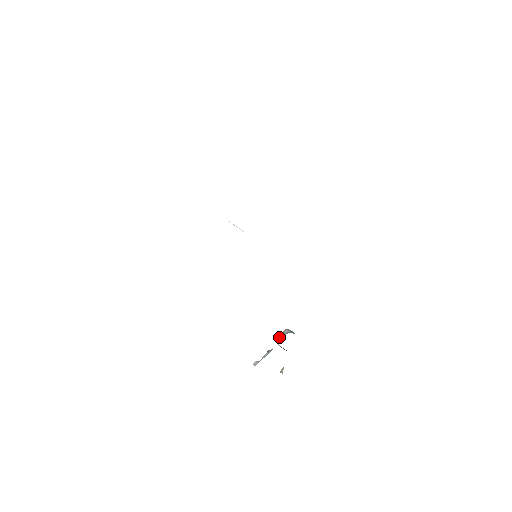
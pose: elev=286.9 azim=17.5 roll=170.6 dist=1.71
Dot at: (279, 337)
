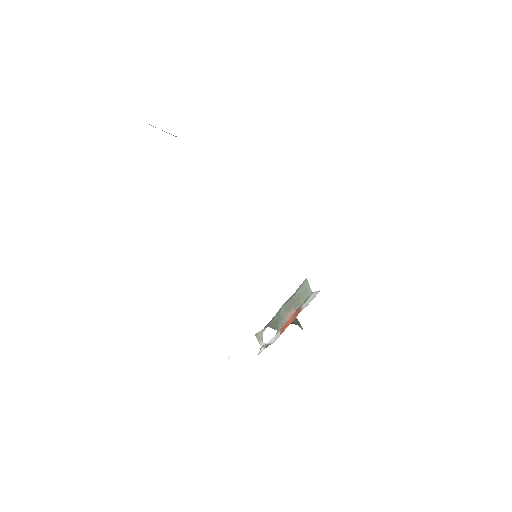
Dot at: (287, 316)
